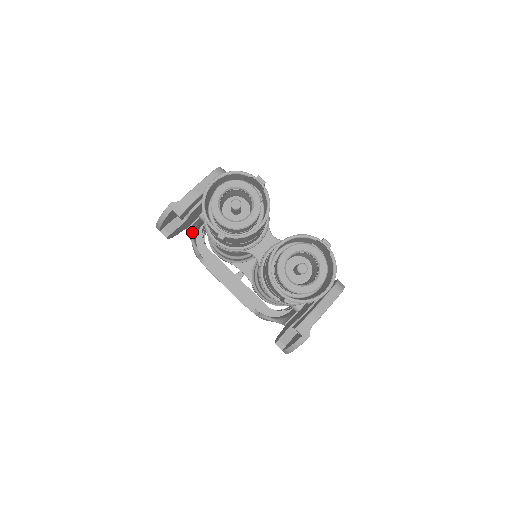
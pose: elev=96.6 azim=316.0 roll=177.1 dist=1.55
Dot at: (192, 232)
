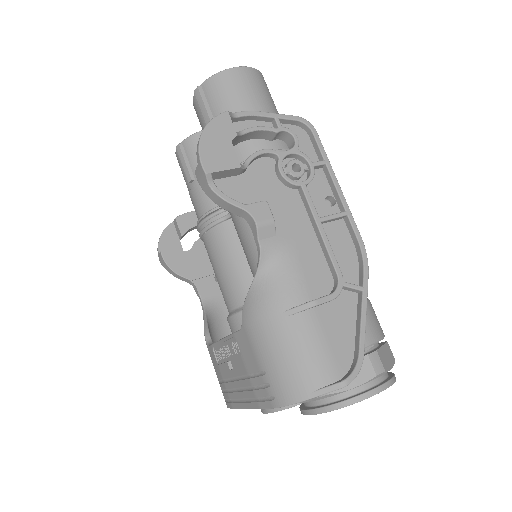
Dot at: (208, 310)
